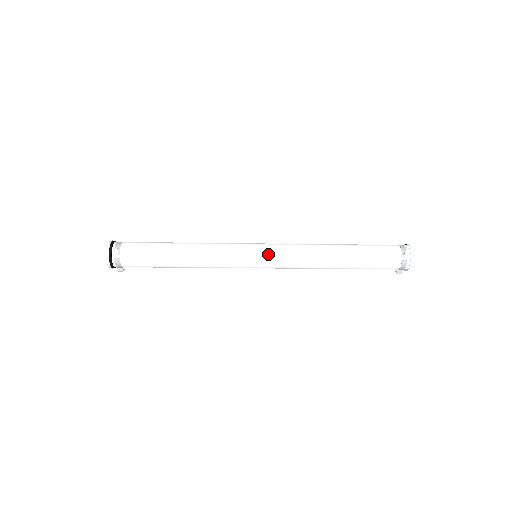
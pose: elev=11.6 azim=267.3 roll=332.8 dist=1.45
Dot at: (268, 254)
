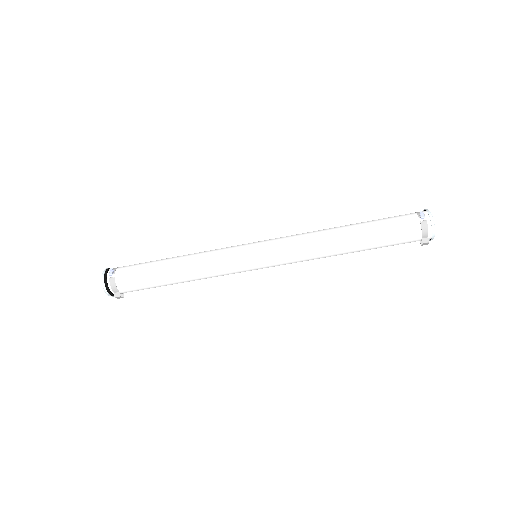
Dot at: (265, 245)
